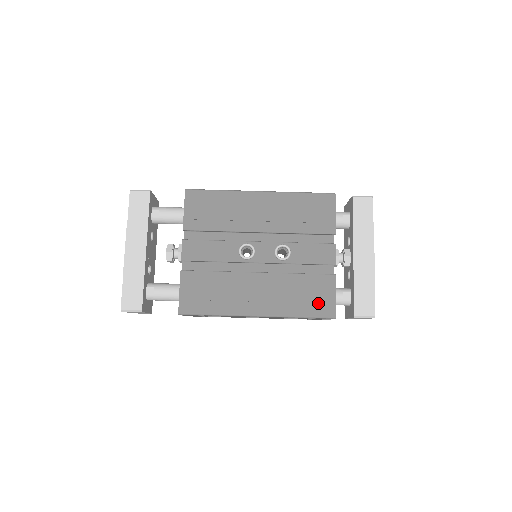
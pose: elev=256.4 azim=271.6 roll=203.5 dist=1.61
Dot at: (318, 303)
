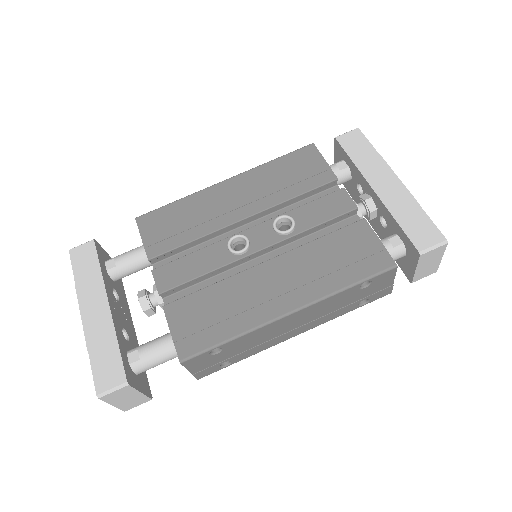
Dot at: (362, 259)
